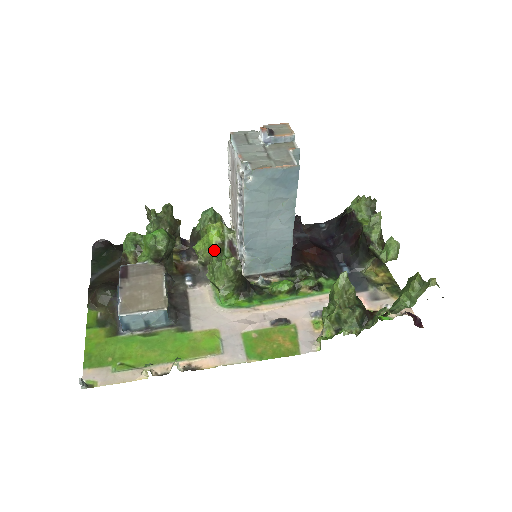
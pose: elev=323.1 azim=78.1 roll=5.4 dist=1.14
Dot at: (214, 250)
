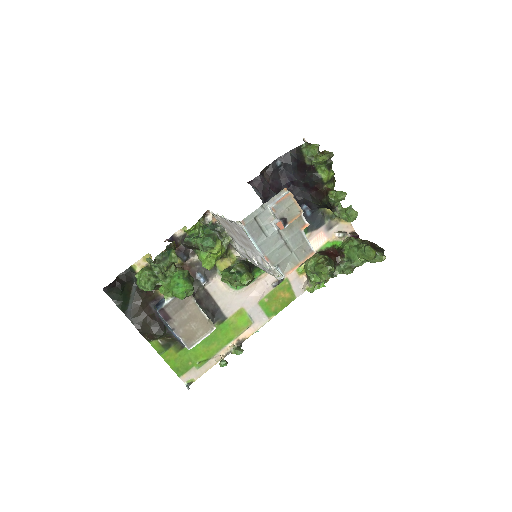
Dot at: occluded
